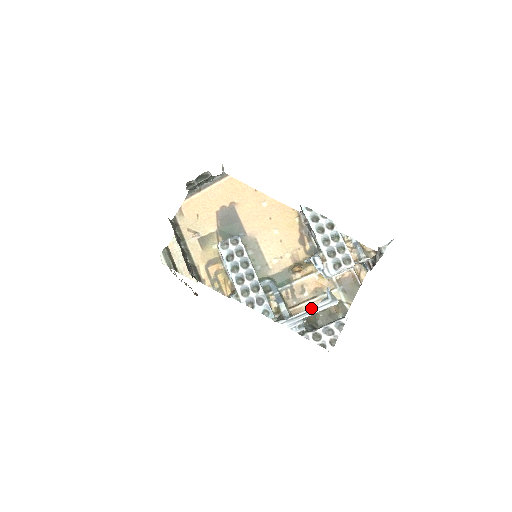
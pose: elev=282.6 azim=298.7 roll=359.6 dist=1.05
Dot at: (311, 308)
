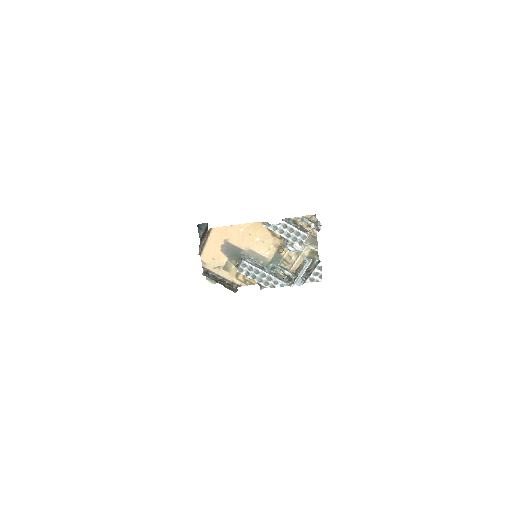
Dot at: (301, 271)
